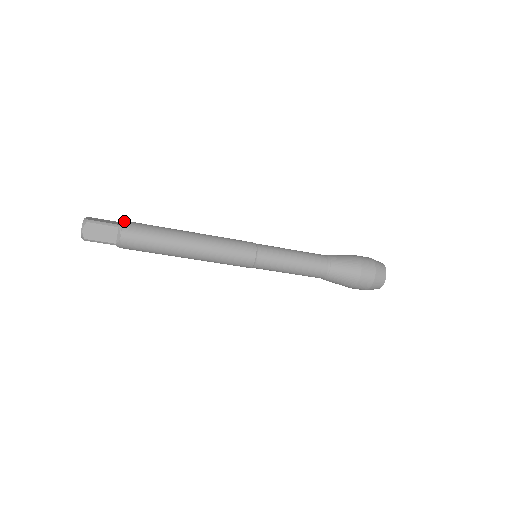
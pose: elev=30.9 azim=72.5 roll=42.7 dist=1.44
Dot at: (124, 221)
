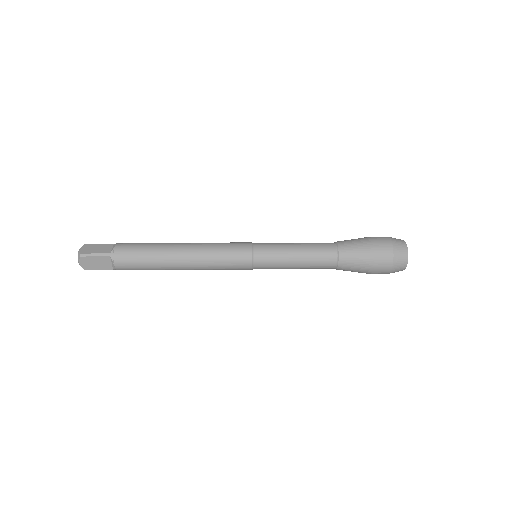
Dot at: (115, 267)
